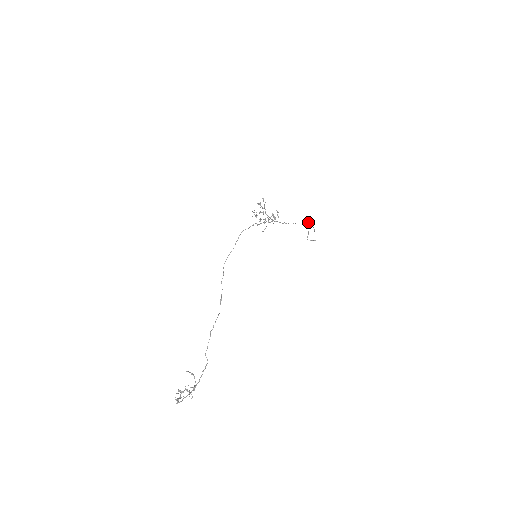
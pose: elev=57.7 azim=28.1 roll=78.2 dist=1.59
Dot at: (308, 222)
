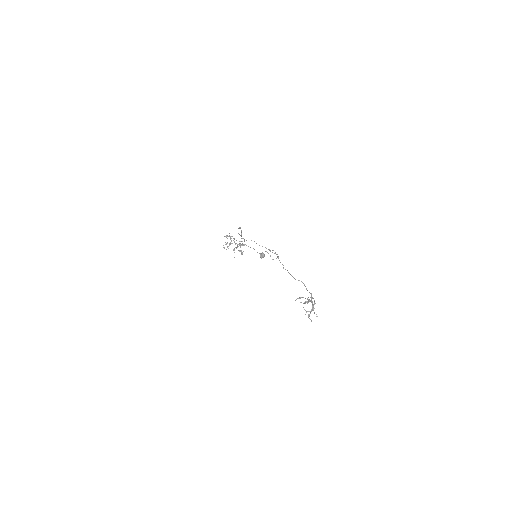
Dot at: (262, 254)
